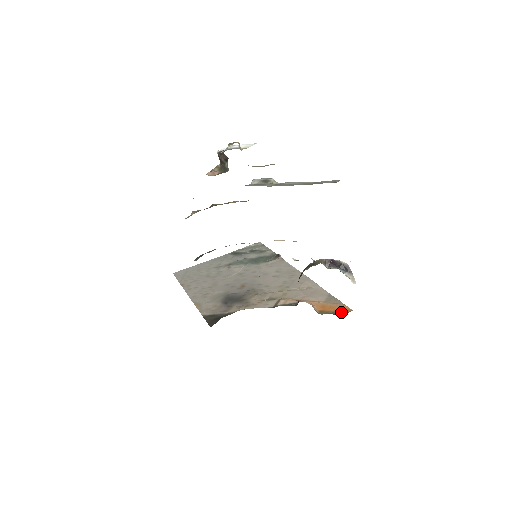
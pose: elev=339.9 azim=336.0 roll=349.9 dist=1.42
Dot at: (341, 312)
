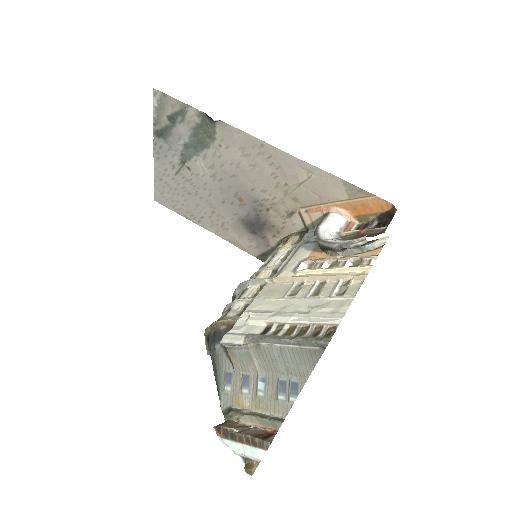
Dot at: (382, 213)
